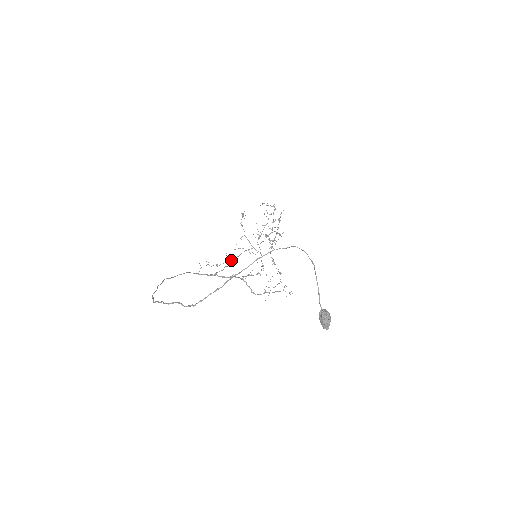
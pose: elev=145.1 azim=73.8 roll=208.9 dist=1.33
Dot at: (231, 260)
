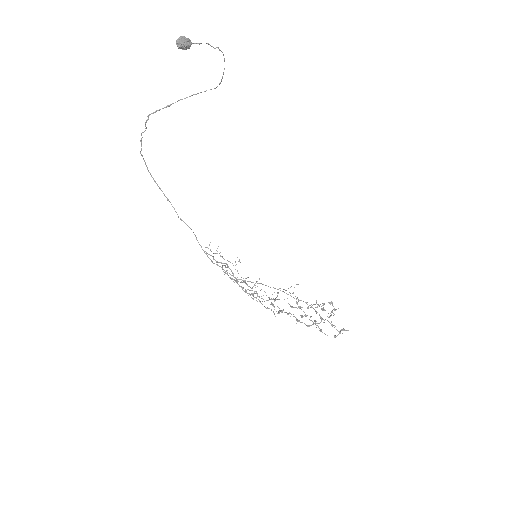
Dot at: occluded
